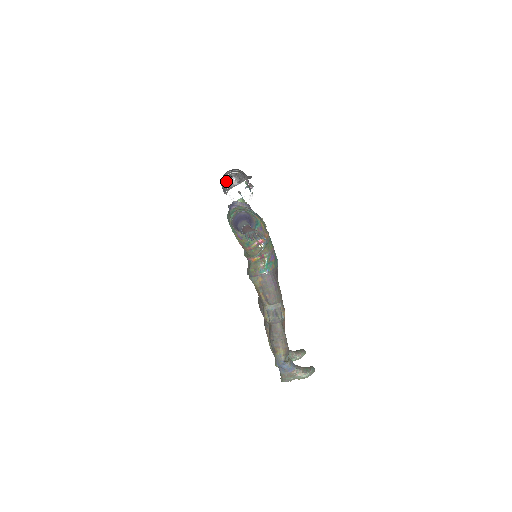
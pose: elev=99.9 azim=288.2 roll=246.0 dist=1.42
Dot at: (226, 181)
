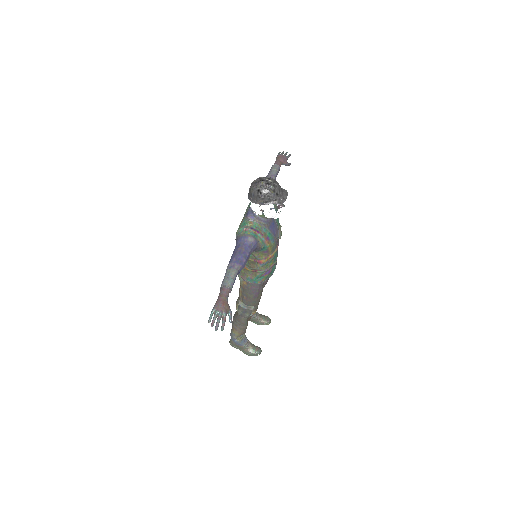
Dot at: (253, 193)
